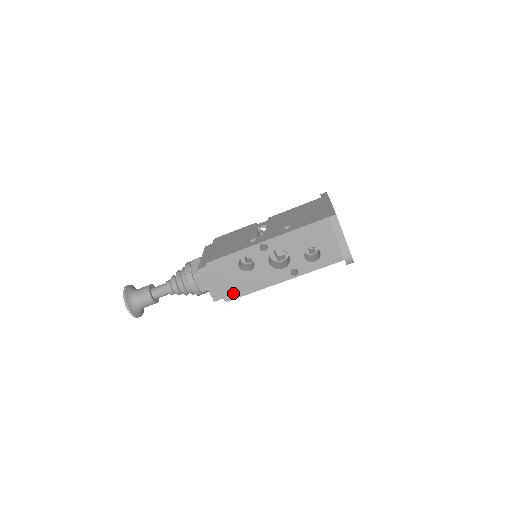
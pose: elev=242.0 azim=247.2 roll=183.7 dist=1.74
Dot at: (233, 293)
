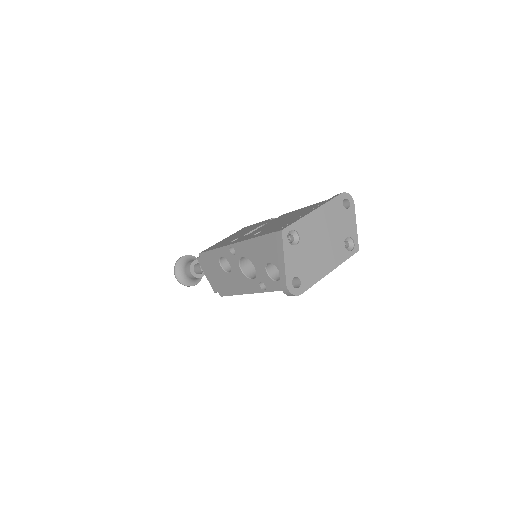
Dot at: (223, 290)
